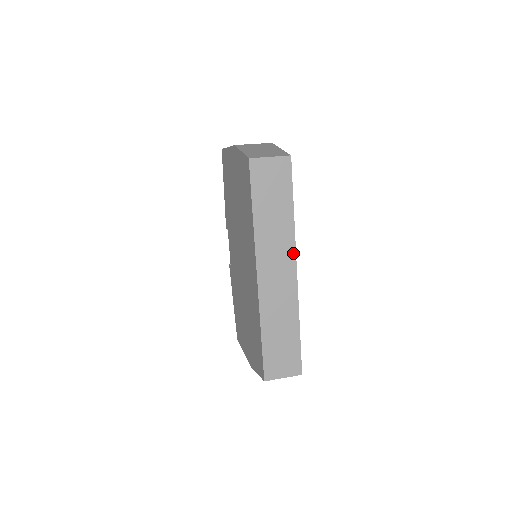
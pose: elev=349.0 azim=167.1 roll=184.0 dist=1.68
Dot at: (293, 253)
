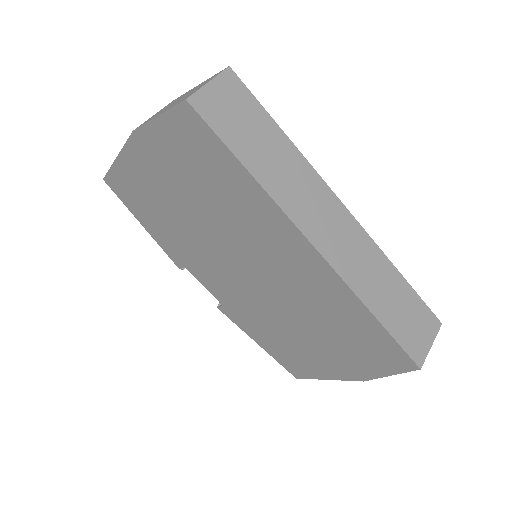
Dot at: (325, 187)
